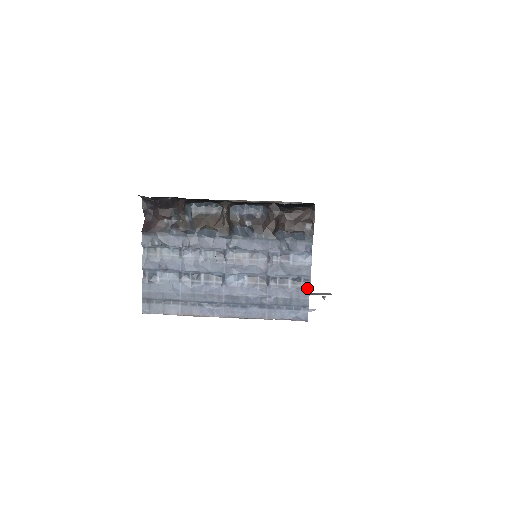
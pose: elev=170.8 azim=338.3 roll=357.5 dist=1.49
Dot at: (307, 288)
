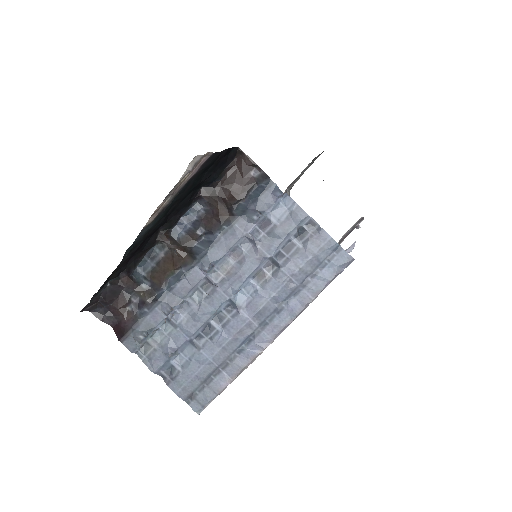
Dot at: (318, 229)
